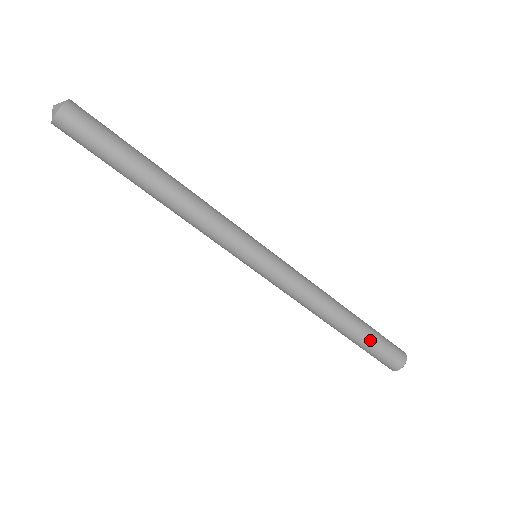
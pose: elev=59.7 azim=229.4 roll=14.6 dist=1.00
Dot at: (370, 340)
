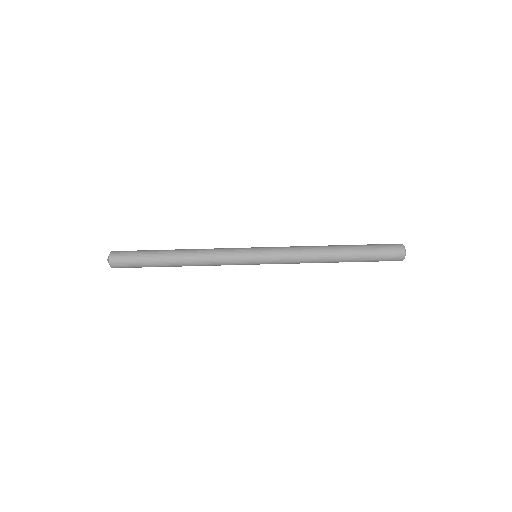
Dot at: (365, 253)
